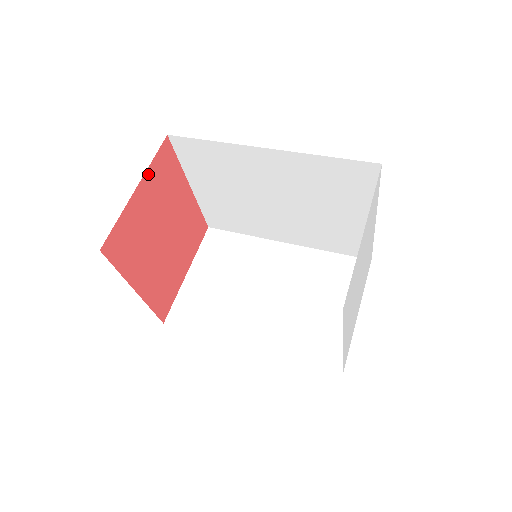
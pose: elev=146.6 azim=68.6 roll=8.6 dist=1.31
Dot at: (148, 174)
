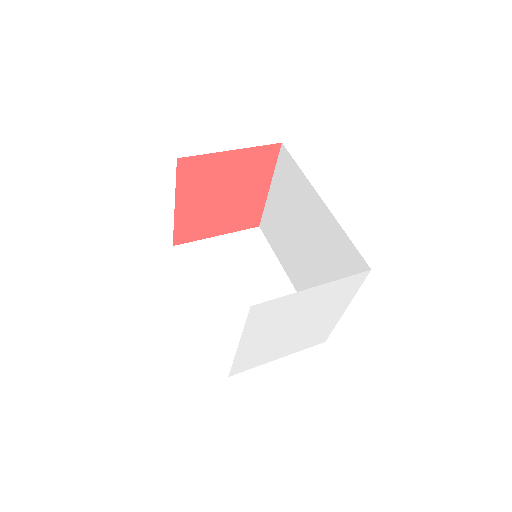
Dot at: (248, 151)
